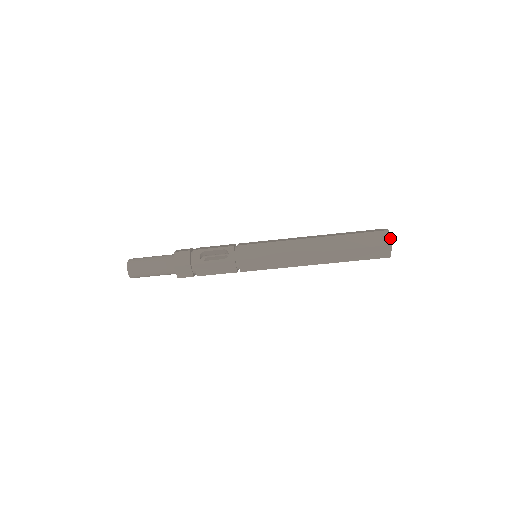
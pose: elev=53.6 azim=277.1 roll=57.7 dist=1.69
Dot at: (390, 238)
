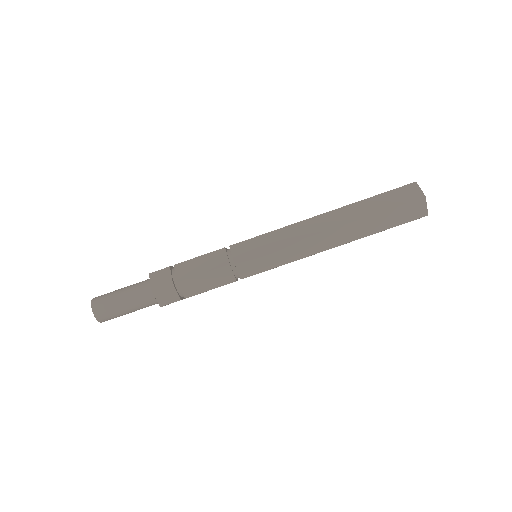
Dot at: occluded
